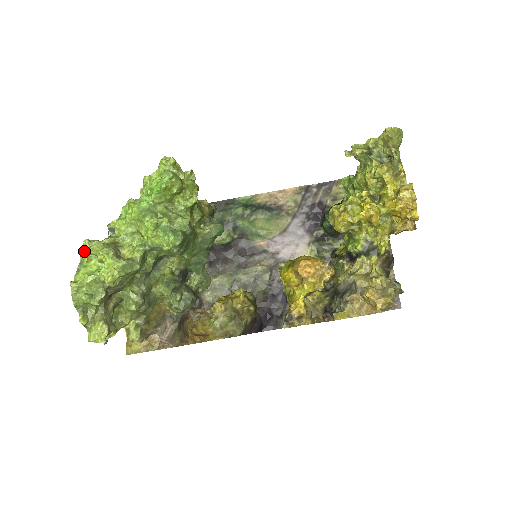
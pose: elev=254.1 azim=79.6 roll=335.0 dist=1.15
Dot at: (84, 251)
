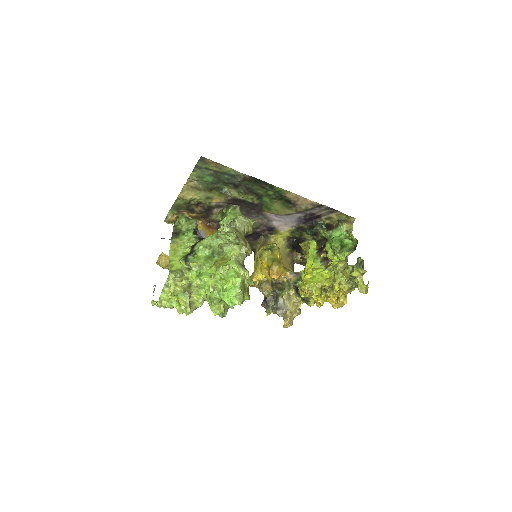
Dot at: (173, 293)
